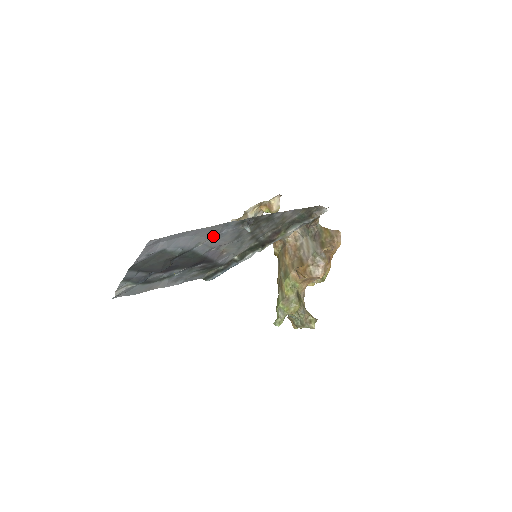
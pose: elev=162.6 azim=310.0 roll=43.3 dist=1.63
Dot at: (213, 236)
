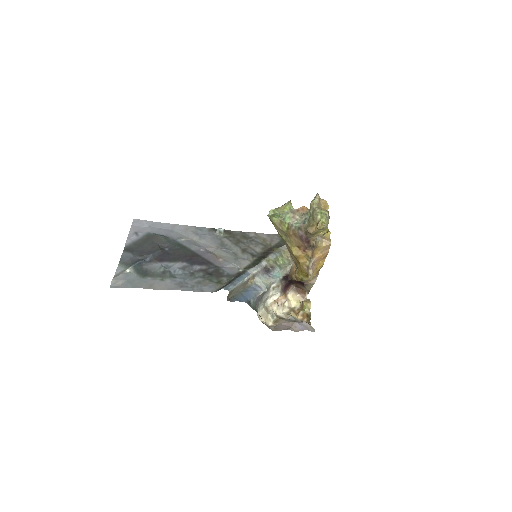
Dot at: (194, 238)
